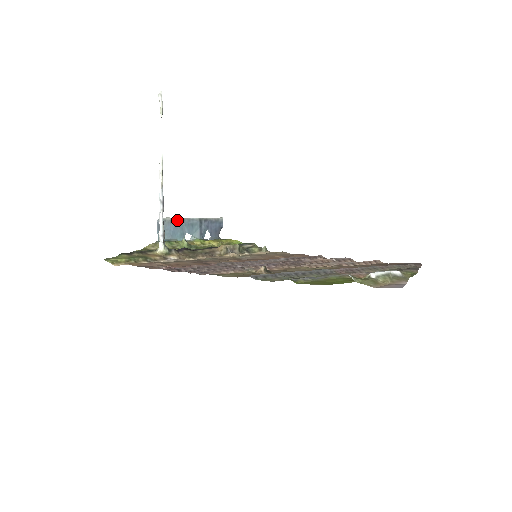
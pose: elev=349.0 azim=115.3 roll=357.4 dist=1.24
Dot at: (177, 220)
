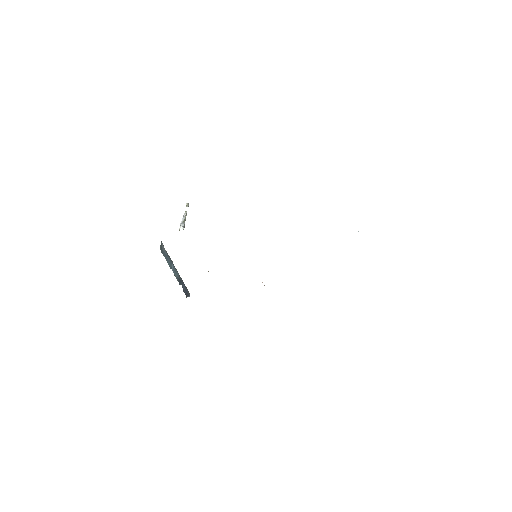
Dot at: occluded
